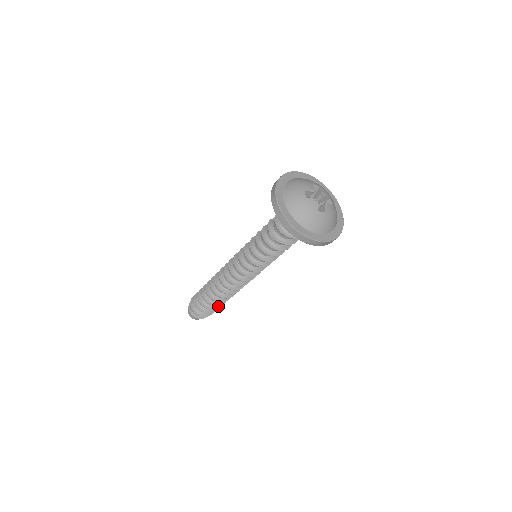
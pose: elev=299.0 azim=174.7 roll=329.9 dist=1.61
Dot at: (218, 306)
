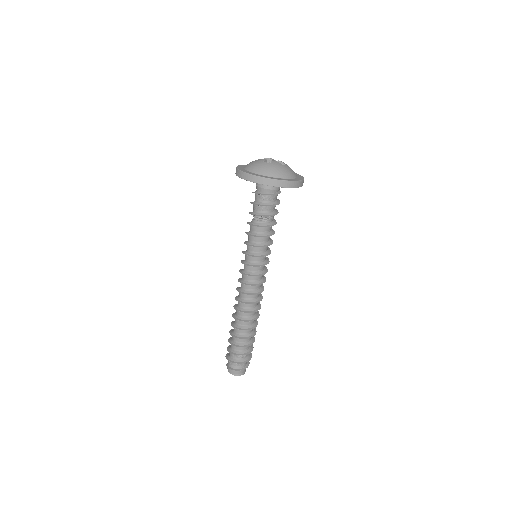
Dot at: (253, 338)
